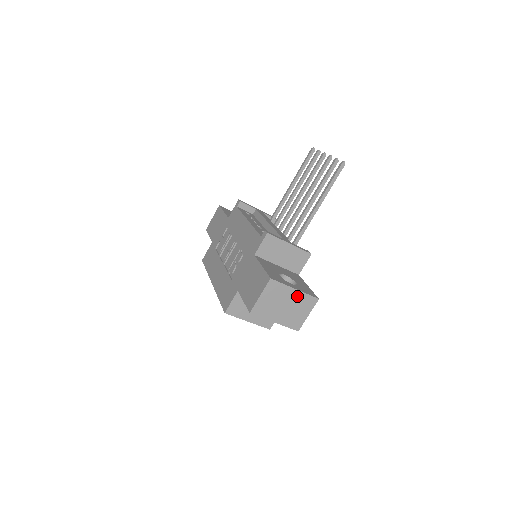
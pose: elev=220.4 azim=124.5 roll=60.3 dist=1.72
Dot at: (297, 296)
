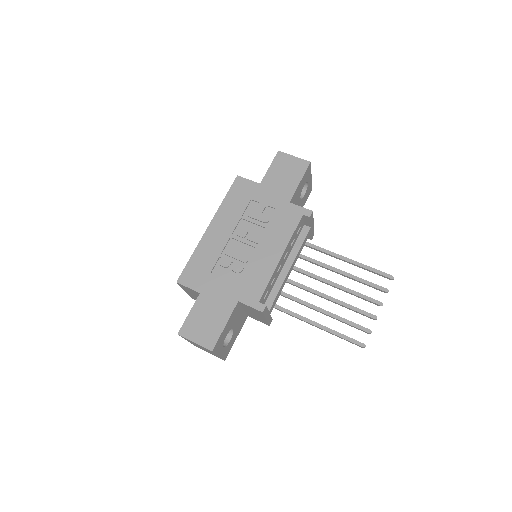
Dot at: (215, 355)
